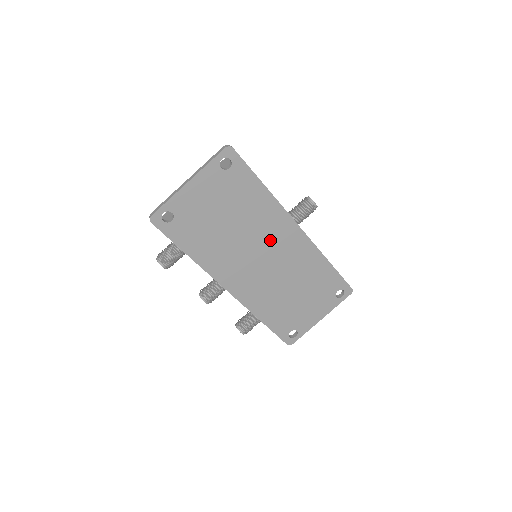
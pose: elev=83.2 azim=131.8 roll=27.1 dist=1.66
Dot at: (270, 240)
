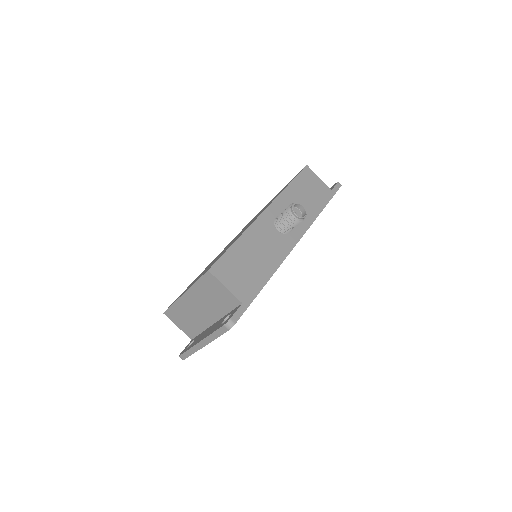
Dot at: occluded
